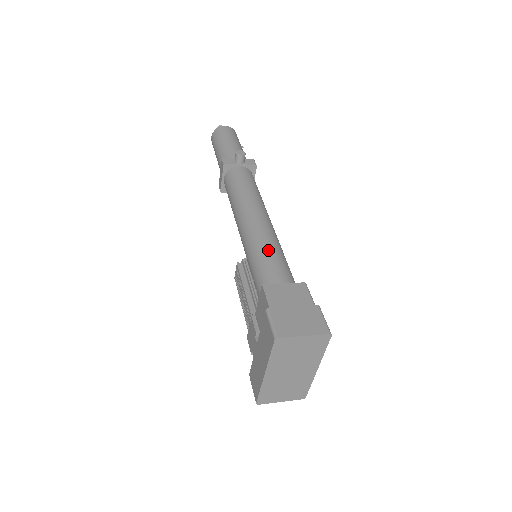
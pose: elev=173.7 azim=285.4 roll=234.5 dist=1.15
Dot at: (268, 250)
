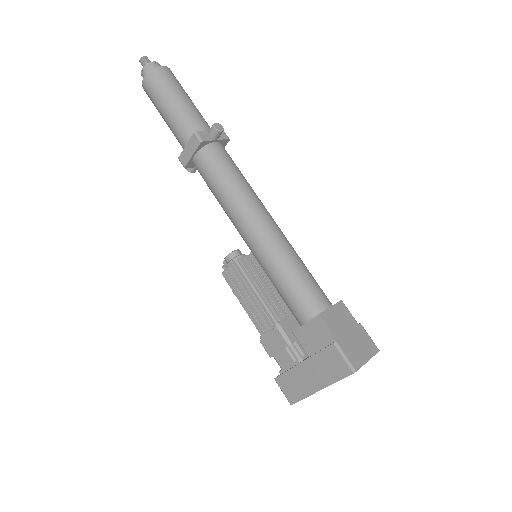
Dot at: (299, 267)
